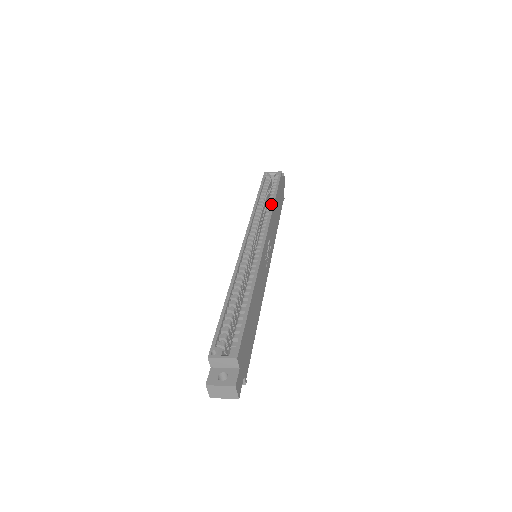
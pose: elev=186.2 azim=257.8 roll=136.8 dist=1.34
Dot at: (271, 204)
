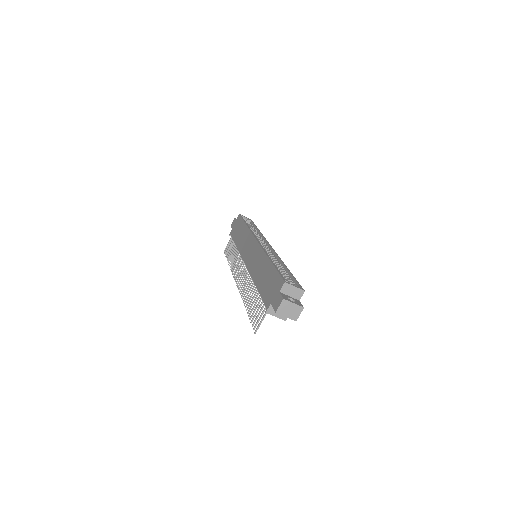
Dot at: occluded
